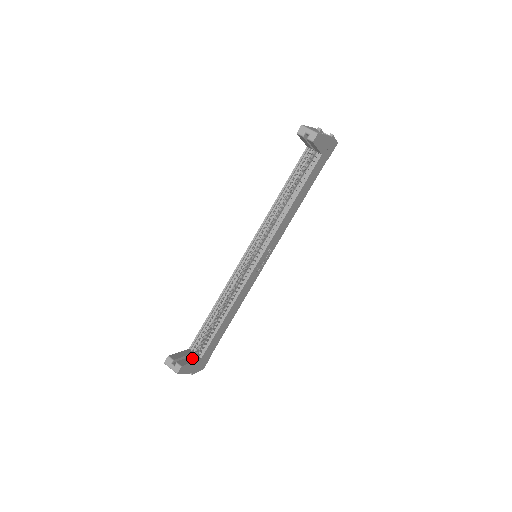
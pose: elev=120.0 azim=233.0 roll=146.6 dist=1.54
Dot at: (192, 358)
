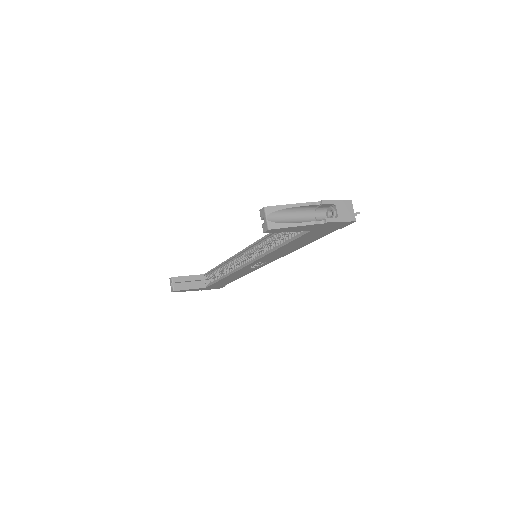
Dot at: (196, 285)
